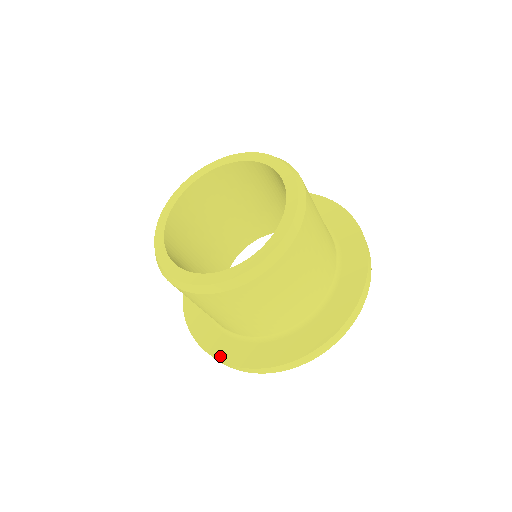
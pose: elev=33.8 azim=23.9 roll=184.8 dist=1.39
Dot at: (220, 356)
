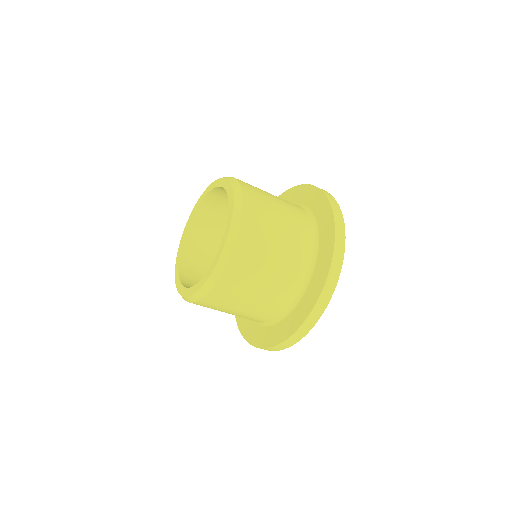
Dot at: (256, 343)
